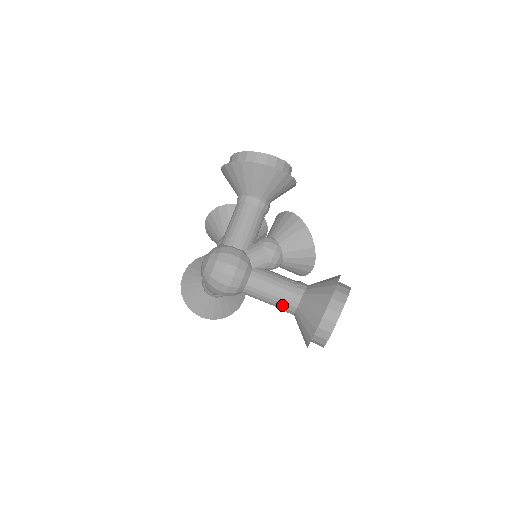
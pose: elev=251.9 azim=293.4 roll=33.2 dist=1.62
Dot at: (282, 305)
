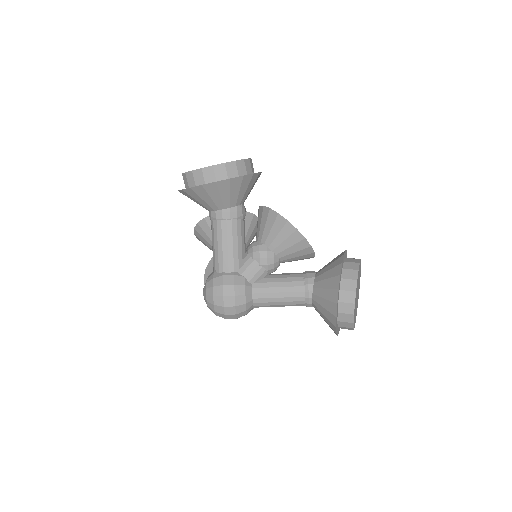
Dot at: (297, 305)
